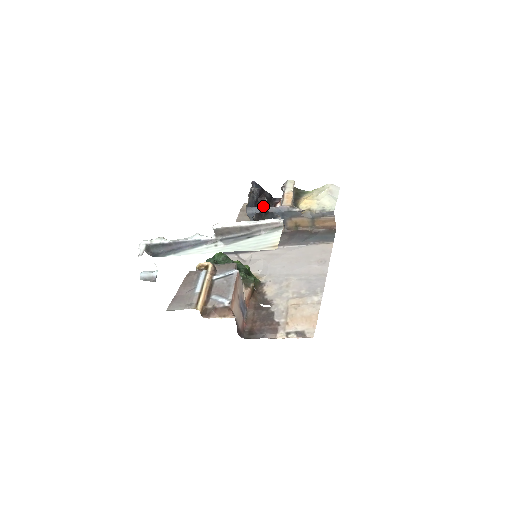
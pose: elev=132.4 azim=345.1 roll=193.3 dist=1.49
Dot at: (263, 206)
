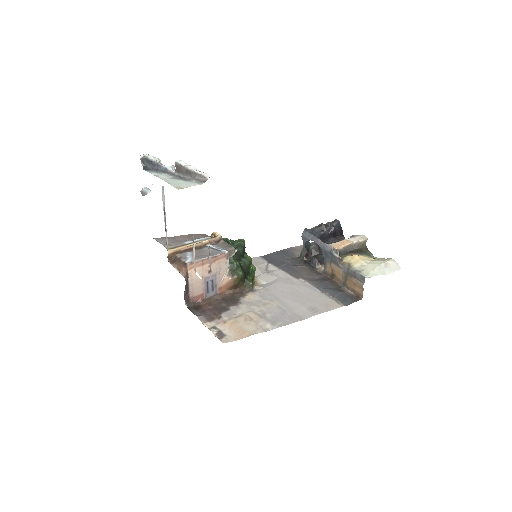
Dot at: occluded
